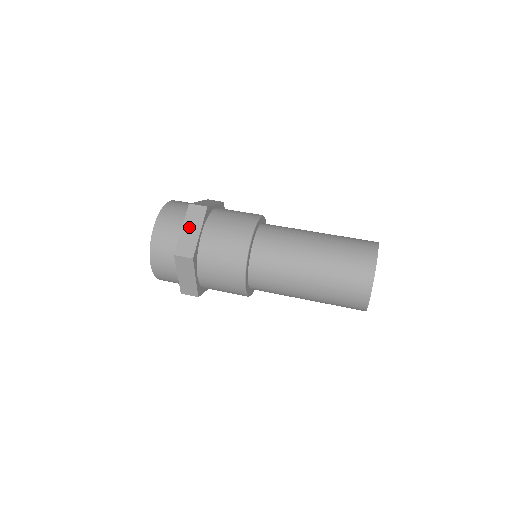
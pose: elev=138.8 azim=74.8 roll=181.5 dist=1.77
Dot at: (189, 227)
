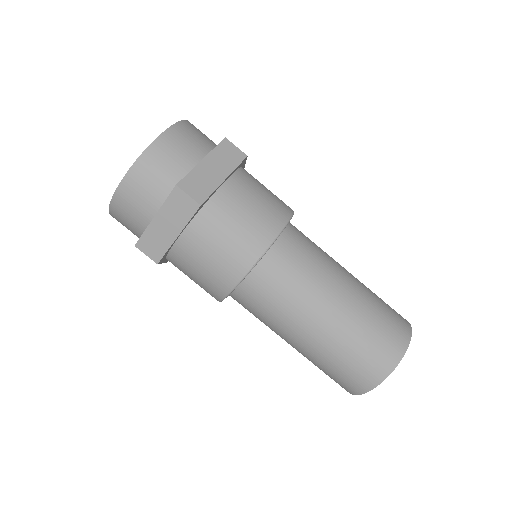
Dot at: occluded
